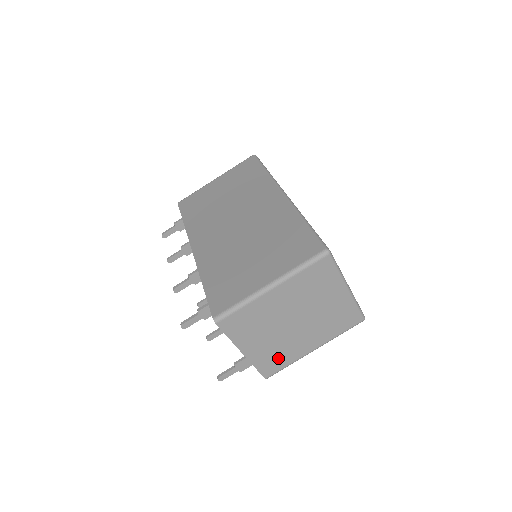
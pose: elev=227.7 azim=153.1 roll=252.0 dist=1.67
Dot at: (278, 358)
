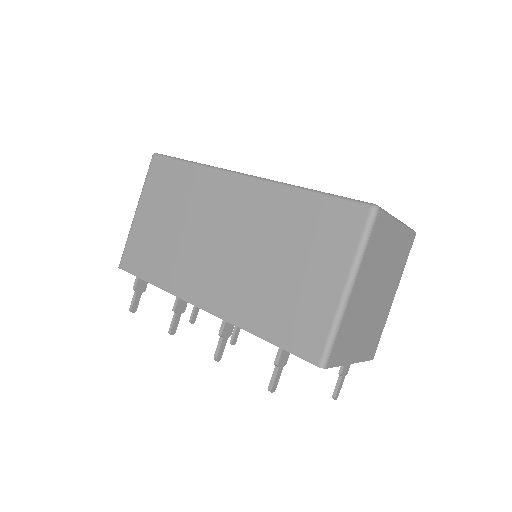
Dot at: (375, 334)
